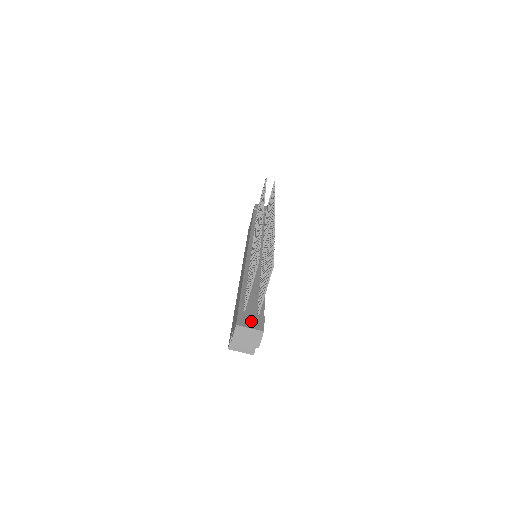
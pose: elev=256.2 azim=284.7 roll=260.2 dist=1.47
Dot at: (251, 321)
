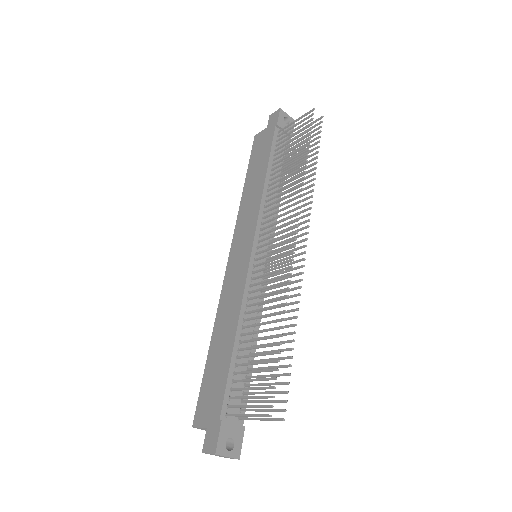
Dot at: (230, 438)
